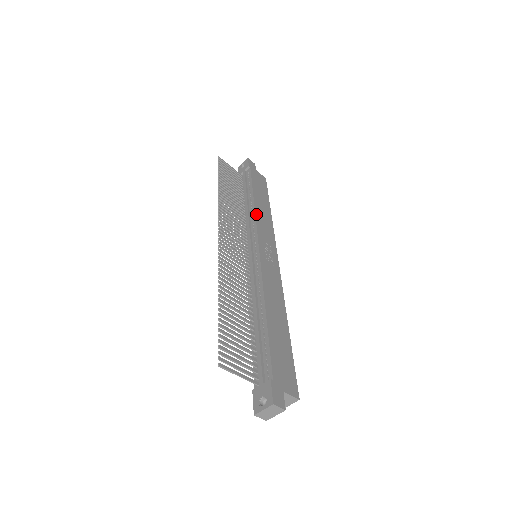
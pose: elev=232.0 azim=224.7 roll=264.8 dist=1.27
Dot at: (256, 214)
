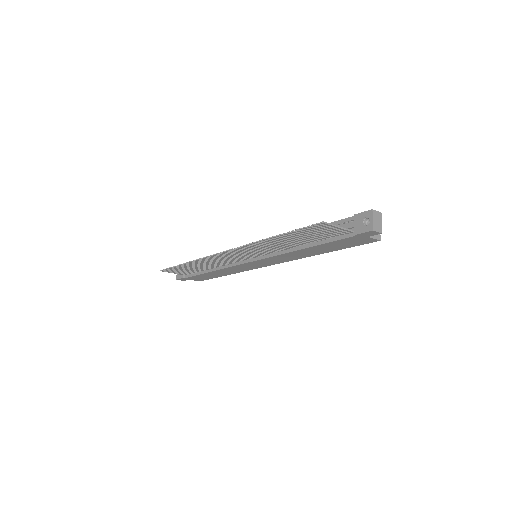
Dot at: occluded
